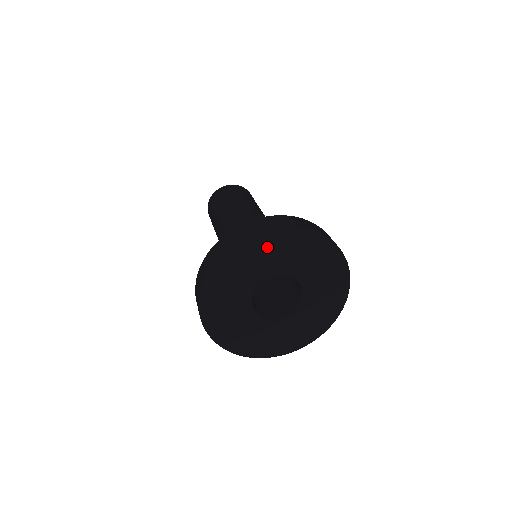
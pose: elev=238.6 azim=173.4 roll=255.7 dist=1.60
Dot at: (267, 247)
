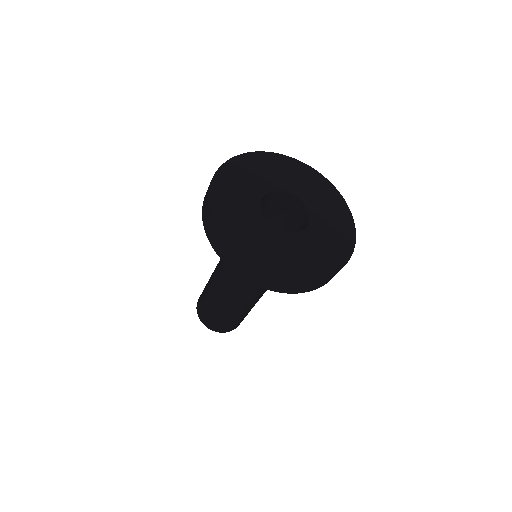
Dot at: (233, 181)
